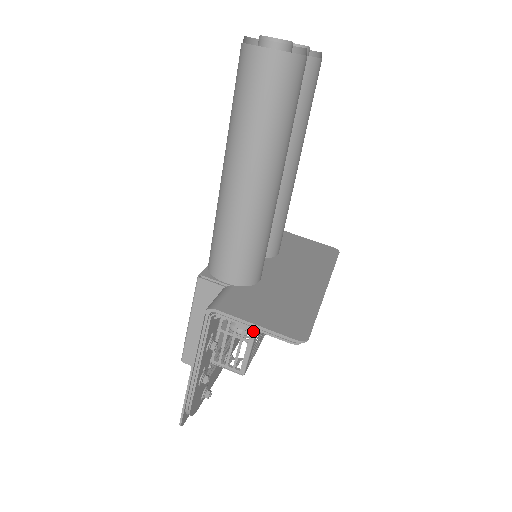
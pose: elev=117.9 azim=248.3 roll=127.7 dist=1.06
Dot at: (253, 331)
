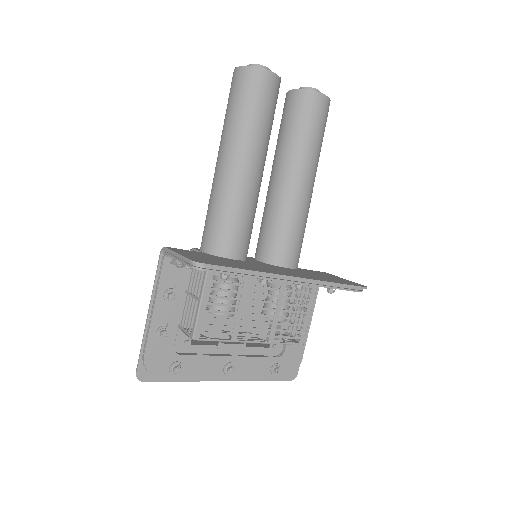
Dot at: (202, 288)
